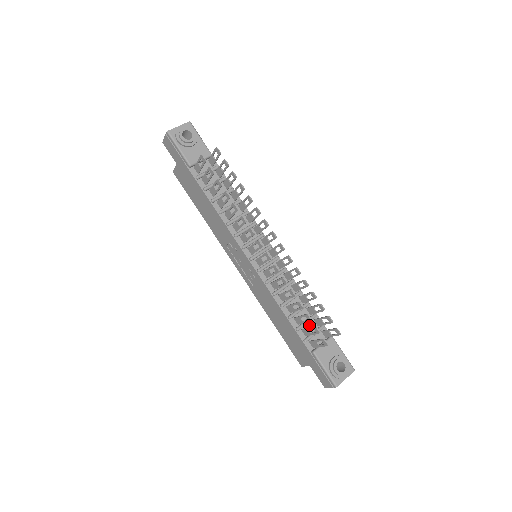
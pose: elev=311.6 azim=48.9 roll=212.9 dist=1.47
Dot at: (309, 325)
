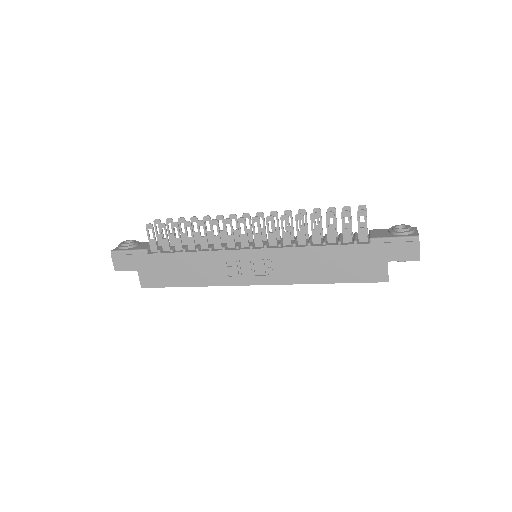
Dot at: occluded
